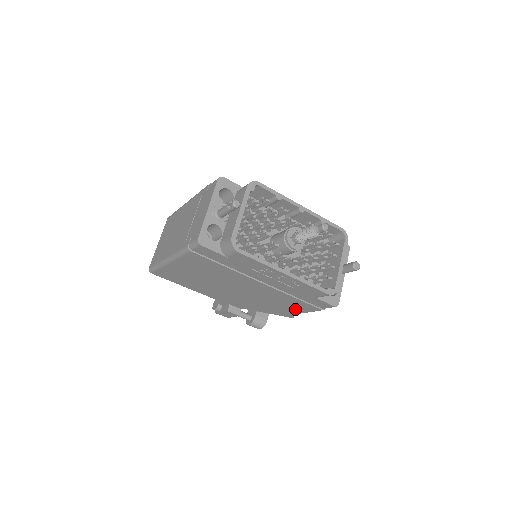
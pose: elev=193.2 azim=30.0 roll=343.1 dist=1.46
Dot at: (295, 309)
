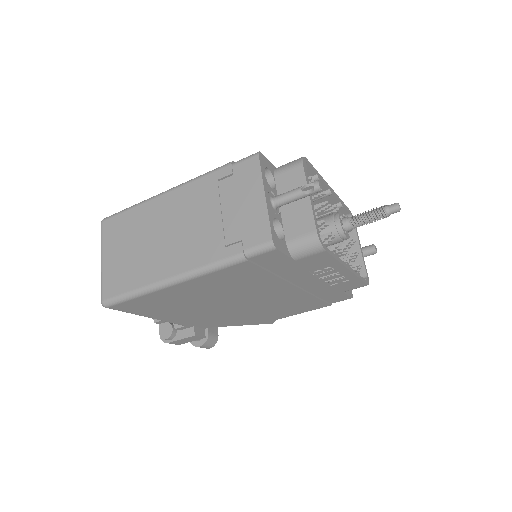
Dot at: (293, 312)
